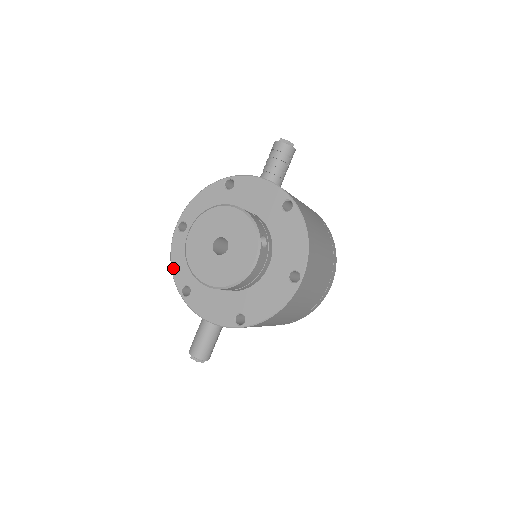
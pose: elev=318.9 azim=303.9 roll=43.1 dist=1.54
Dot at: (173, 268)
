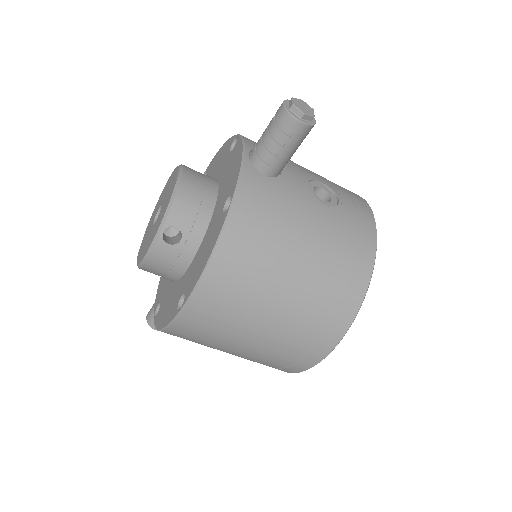
Dot at: occluded
